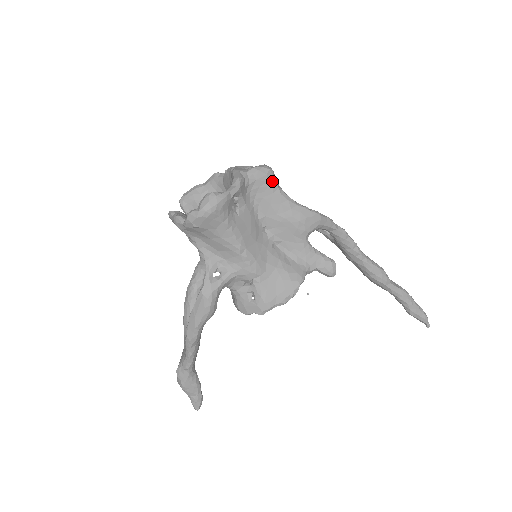
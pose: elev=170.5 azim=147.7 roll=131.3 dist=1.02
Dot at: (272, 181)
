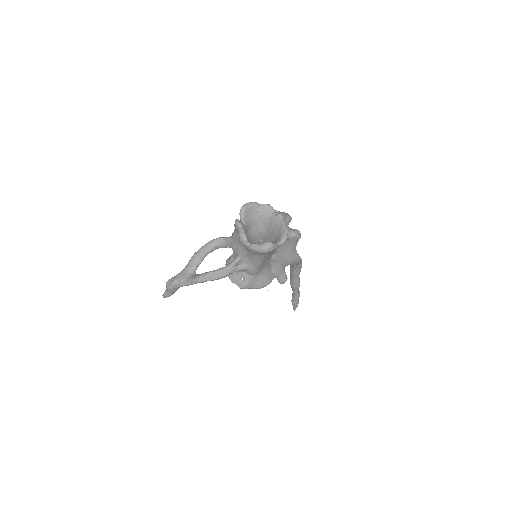
Dot at: (297, 241)
